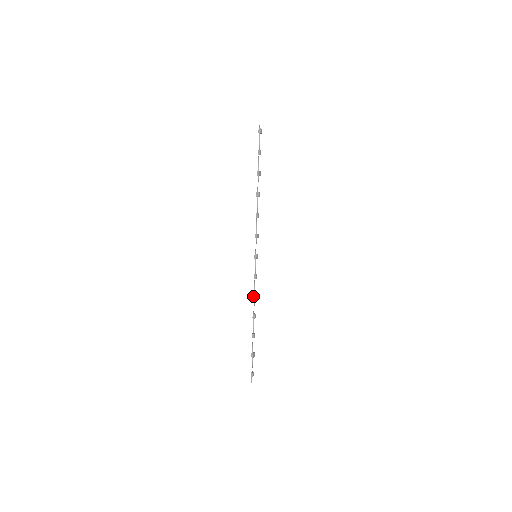
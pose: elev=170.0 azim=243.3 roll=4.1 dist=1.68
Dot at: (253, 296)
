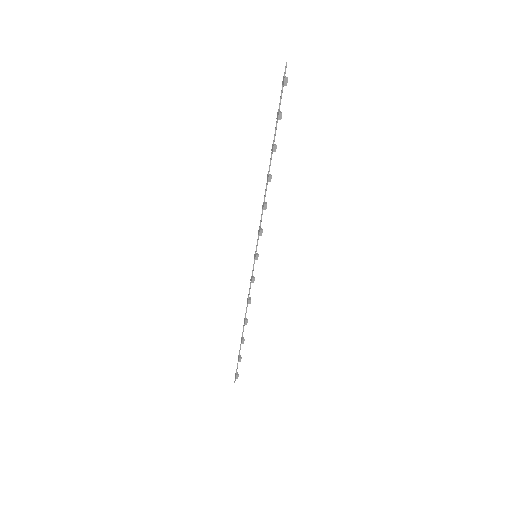
Dot at: (248, 302)
